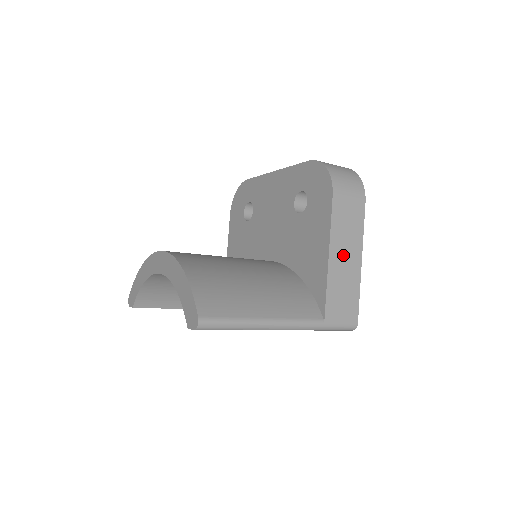
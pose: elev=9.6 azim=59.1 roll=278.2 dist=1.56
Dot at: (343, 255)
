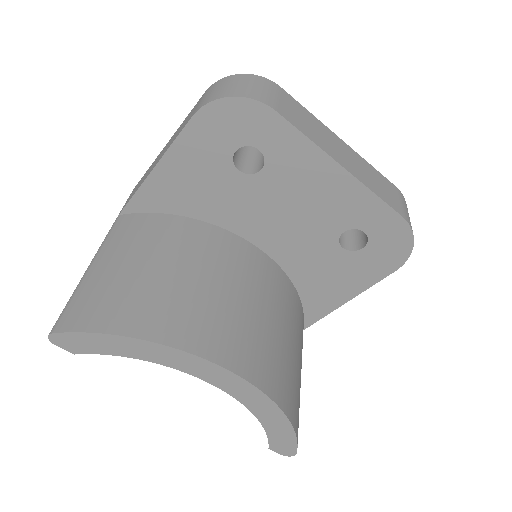
Dot at: occluded
